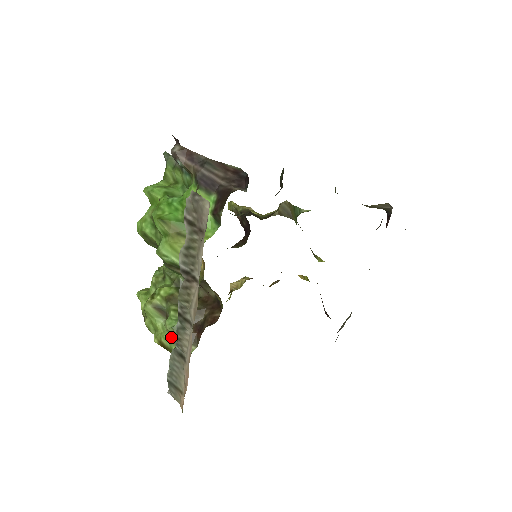
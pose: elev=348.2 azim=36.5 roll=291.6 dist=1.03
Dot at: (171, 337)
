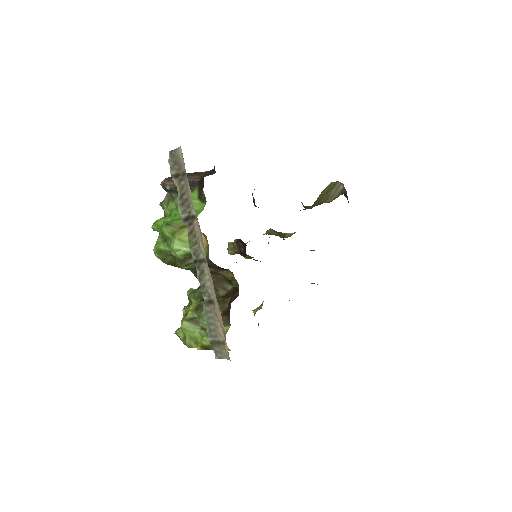
Dot at: occluded
